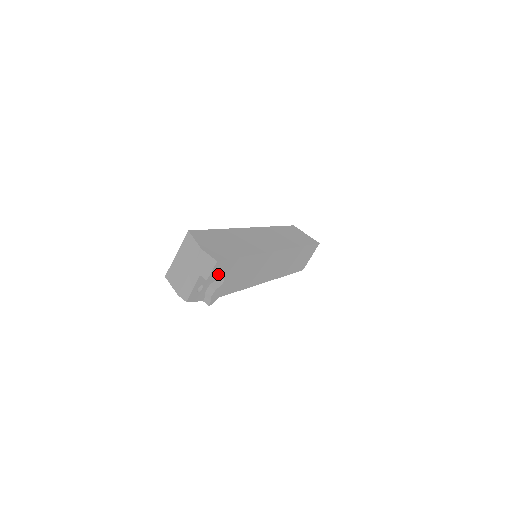
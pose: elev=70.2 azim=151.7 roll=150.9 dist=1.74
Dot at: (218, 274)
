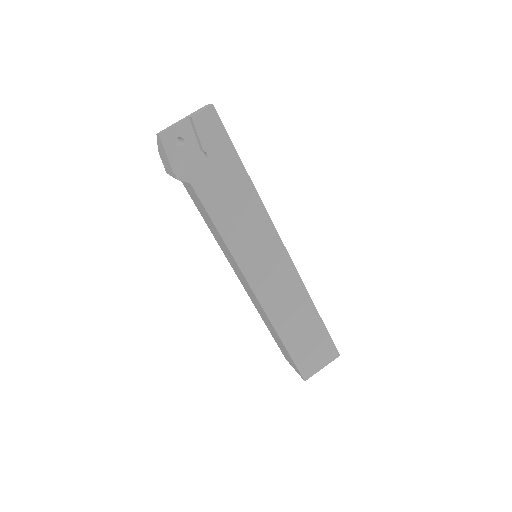
Dot at: (206, 133)
